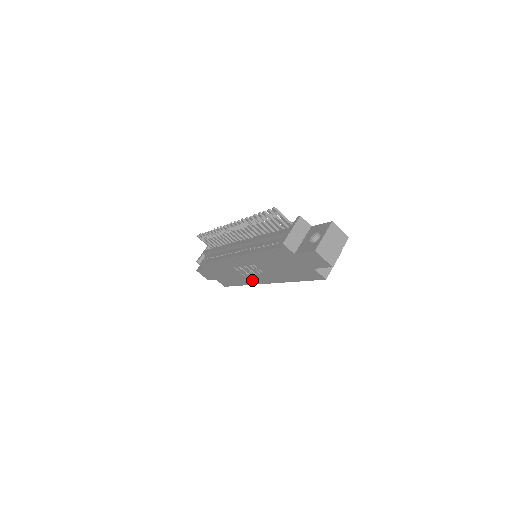
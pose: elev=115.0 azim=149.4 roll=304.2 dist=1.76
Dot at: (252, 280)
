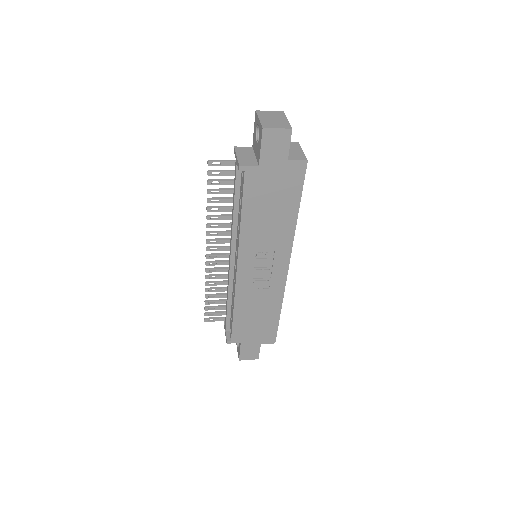
Dot at: (277, 283)
